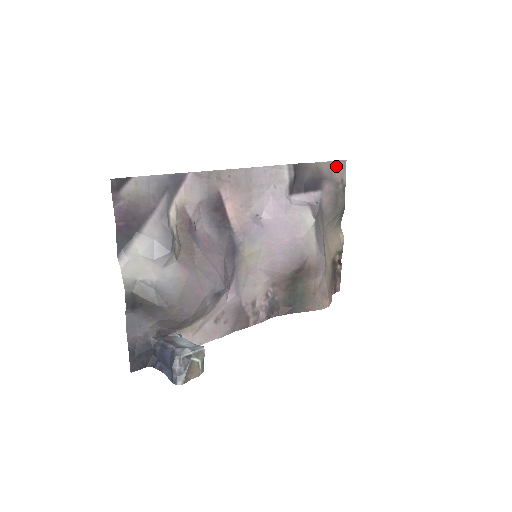
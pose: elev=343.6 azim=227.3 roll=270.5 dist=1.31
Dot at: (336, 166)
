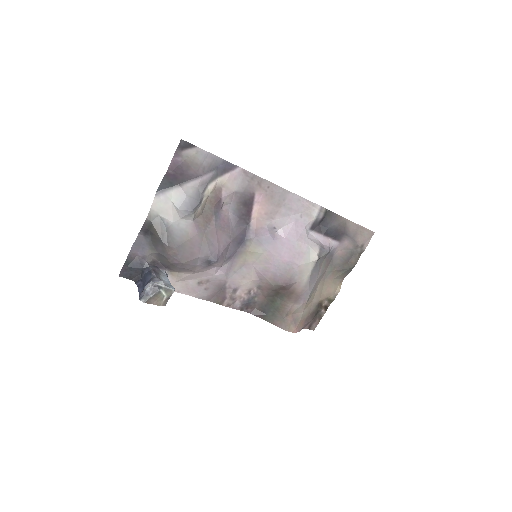
Dot at: (363, 232)
